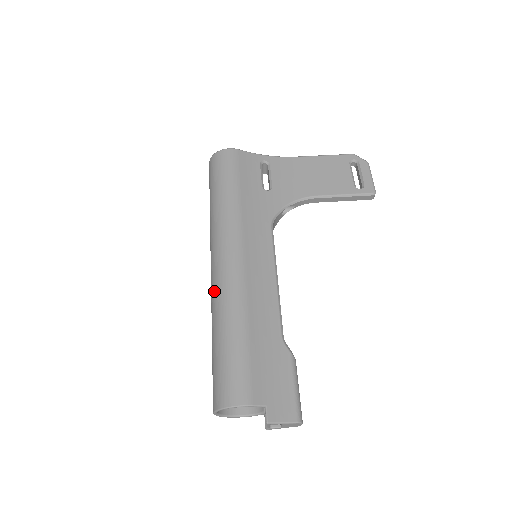
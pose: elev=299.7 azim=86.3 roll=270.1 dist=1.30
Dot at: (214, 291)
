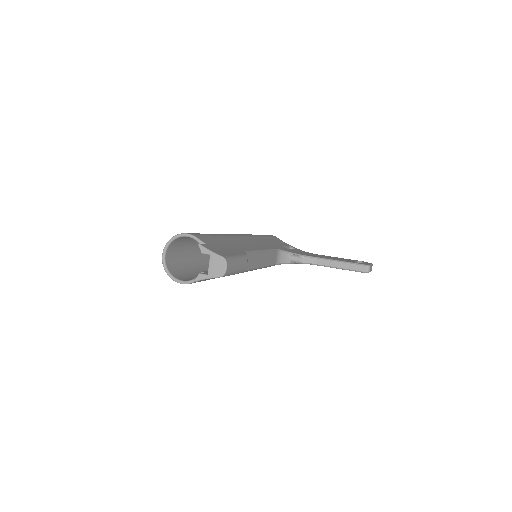
Dot at: occluded
